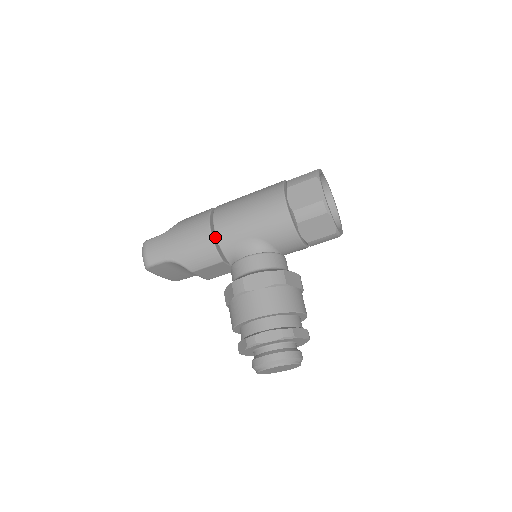
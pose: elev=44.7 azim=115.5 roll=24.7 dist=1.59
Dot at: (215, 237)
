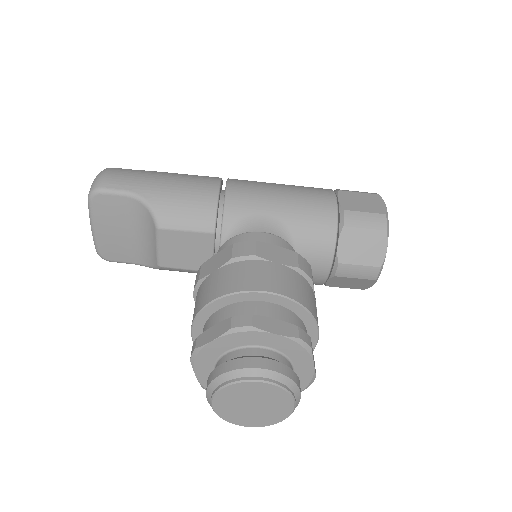
Dot at: (219, 201)
